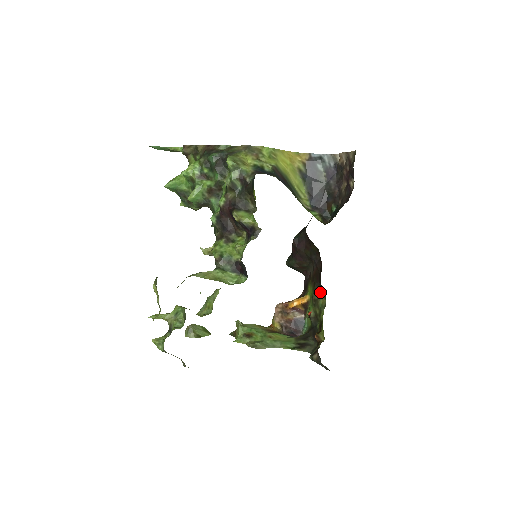
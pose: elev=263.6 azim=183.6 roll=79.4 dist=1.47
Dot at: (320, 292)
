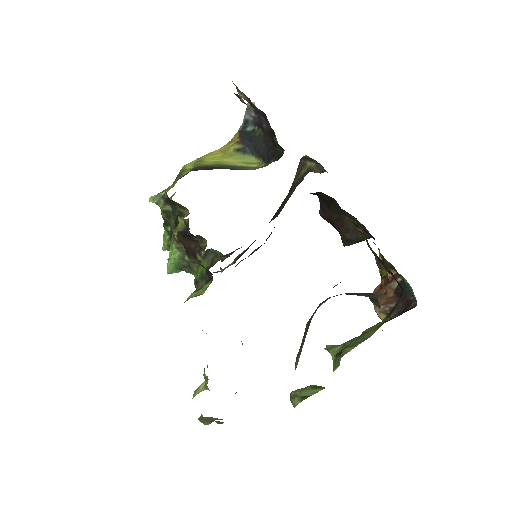
Dot at: occluded
